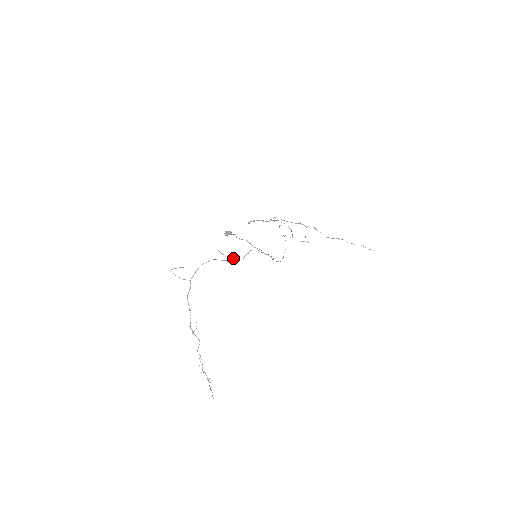
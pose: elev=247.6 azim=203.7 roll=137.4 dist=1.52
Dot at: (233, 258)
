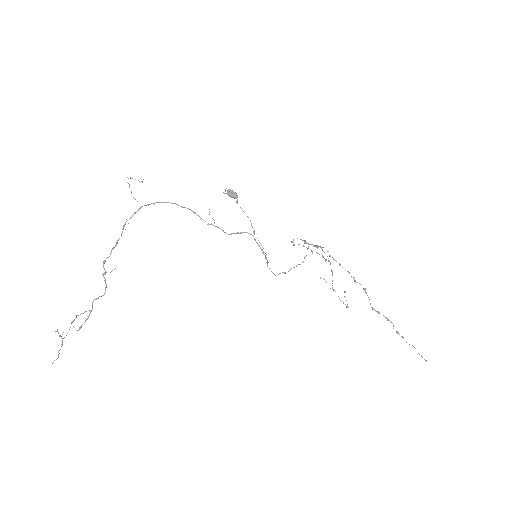
Dot at: (217, 226)
